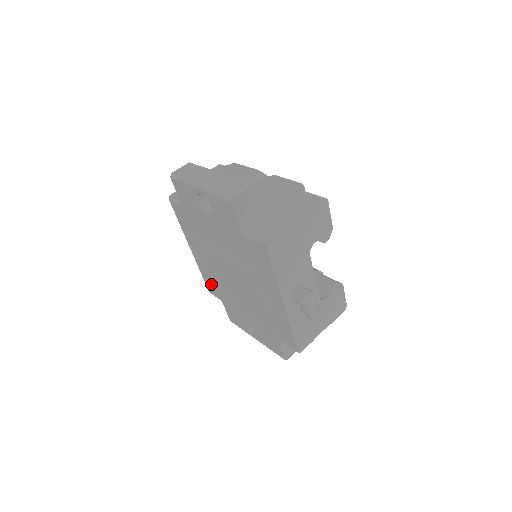
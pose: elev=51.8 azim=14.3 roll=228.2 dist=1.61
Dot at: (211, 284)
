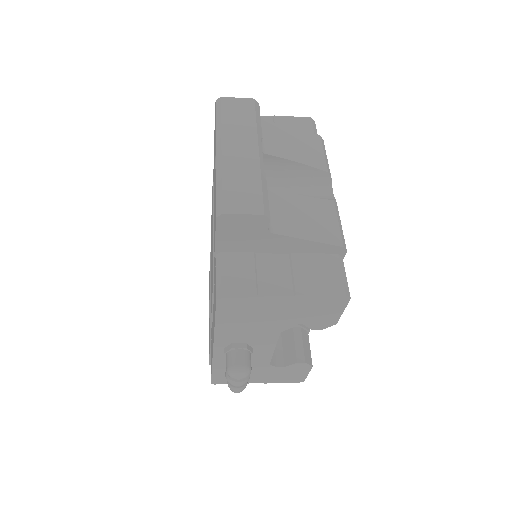
Dot at: occluded
